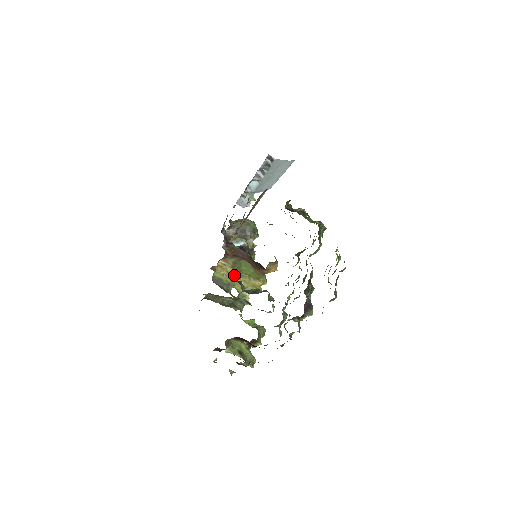
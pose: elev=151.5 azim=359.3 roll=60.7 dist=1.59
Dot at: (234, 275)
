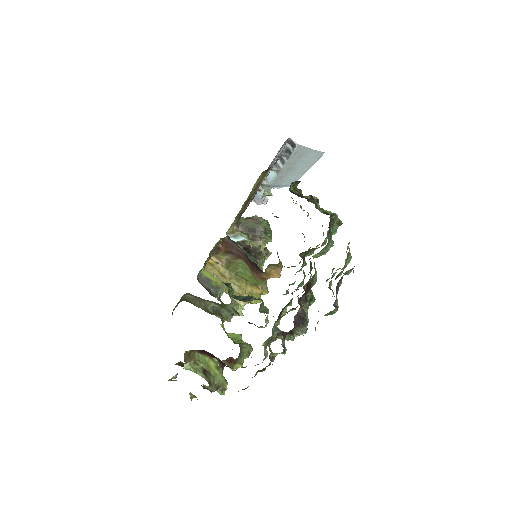
Dot at: (227, 277)
